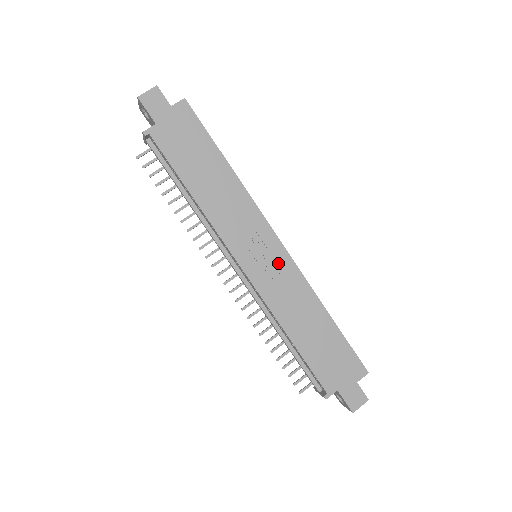
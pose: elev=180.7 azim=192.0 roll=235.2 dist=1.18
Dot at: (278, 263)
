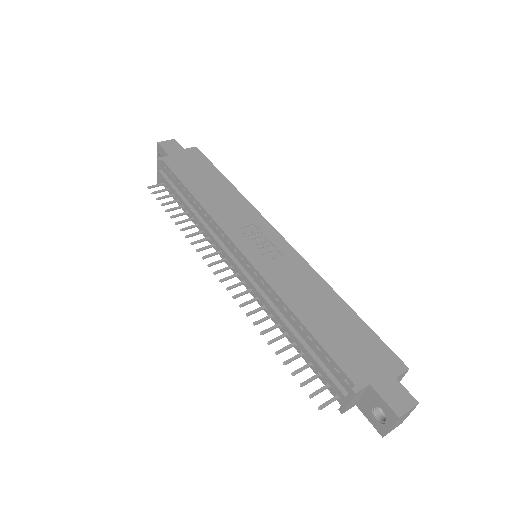
Dot at: (279, 250)
